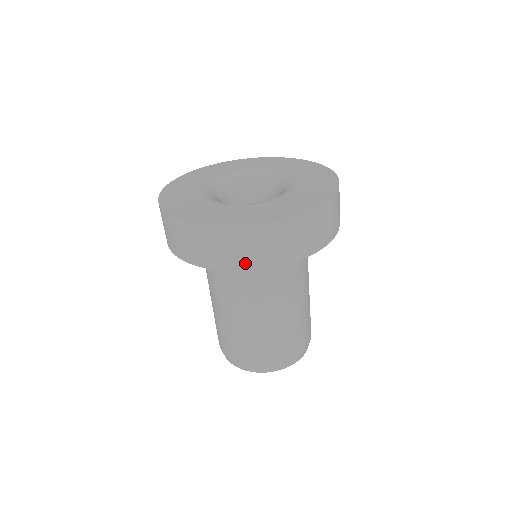
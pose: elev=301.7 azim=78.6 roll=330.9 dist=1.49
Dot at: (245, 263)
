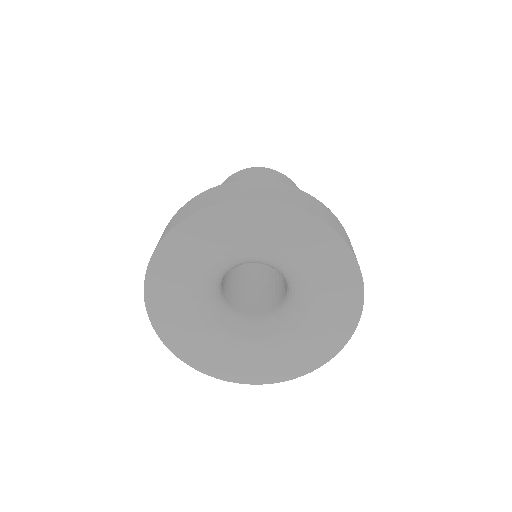
Dot at: occluded
